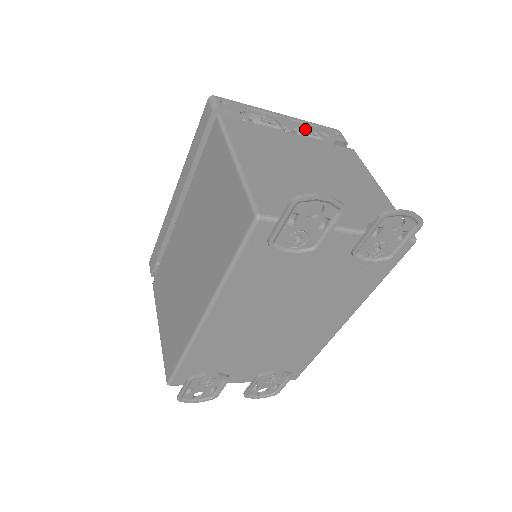
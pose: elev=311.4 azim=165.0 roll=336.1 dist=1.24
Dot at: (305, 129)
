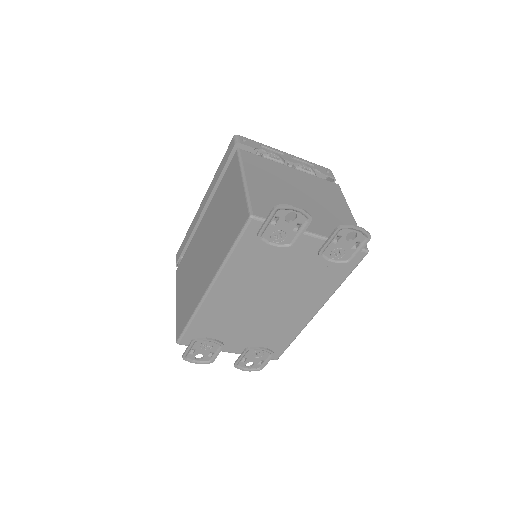
Dot at: (302, 165)
